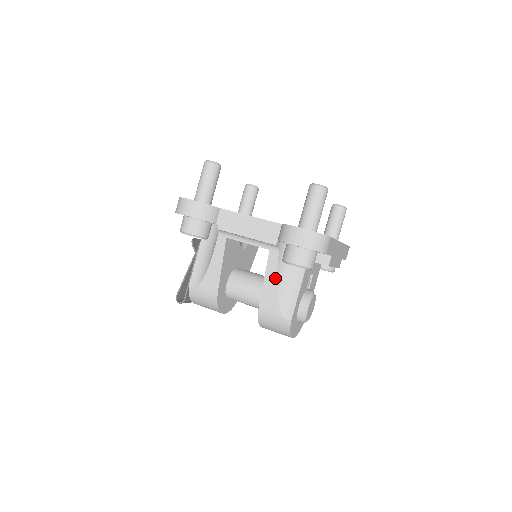
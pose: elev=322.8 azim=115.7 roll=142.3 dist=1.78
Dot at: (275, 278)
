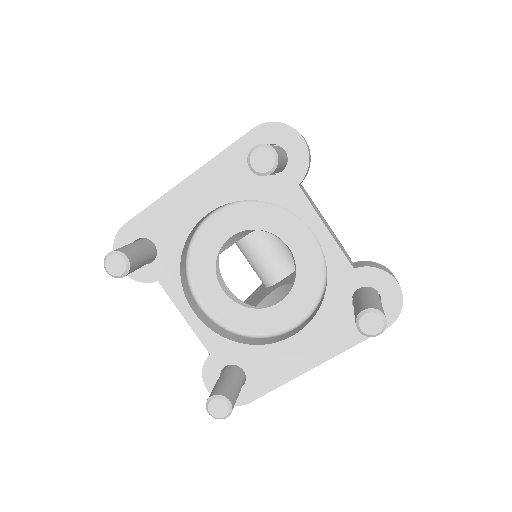
Dot at: occluded
